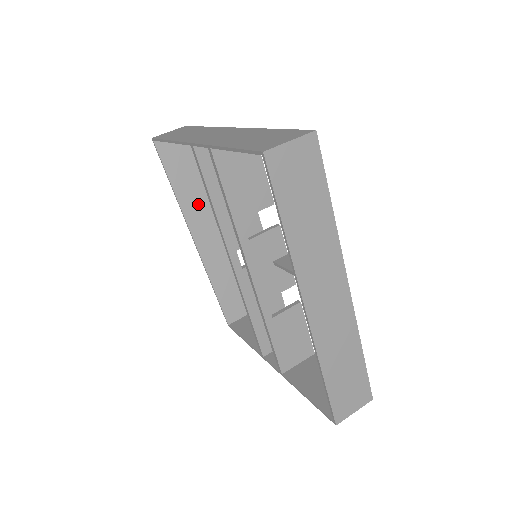
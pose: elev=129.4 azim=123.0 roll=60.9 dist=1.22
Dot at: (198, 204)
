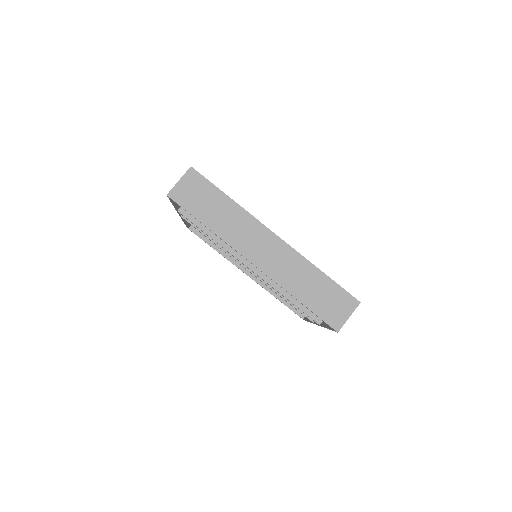
Dot at: occluded
